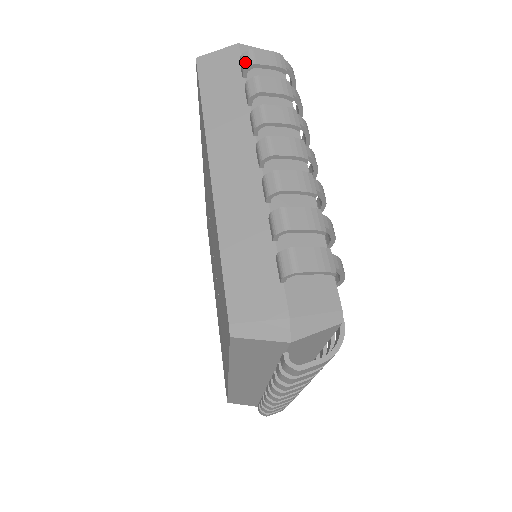
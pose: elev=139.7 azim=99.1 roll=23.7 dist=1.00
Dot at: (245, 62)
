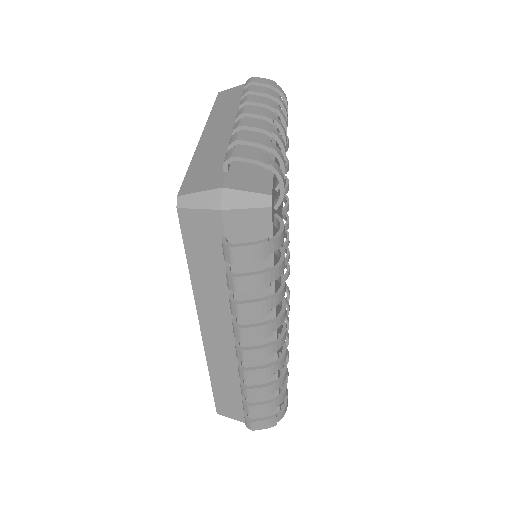
Dot at: (246, 83)
